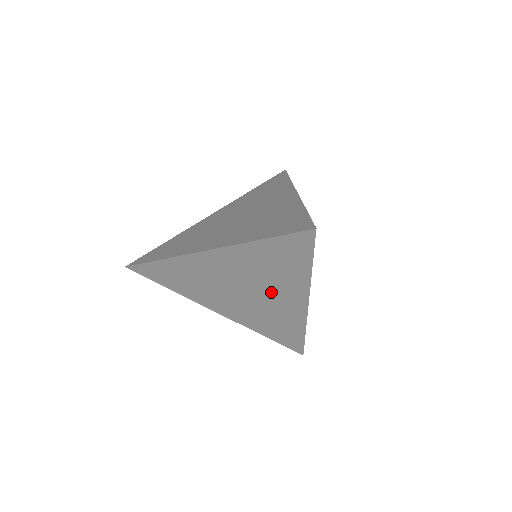
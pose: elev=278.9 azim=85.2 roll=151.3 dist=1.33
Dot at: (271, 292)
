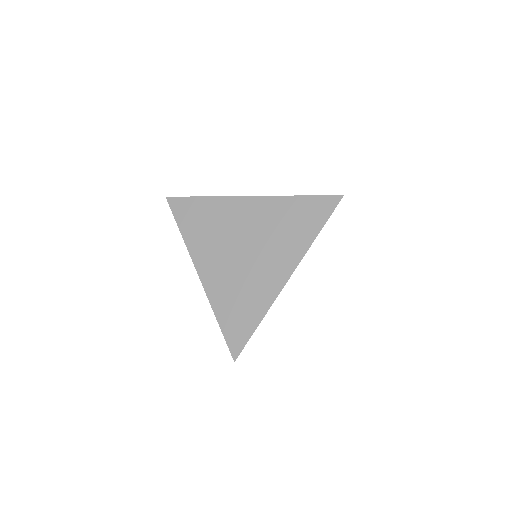
Dot at: (268, 255)
